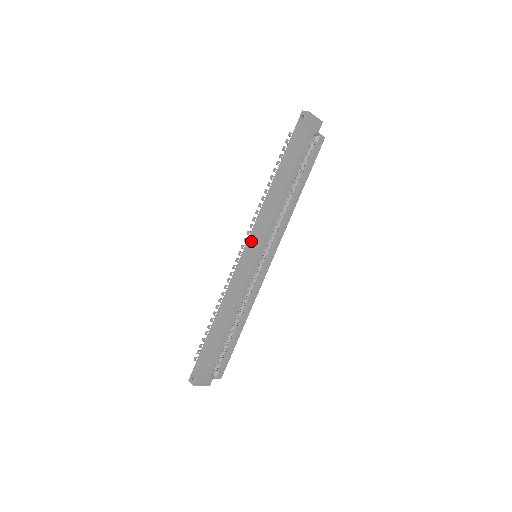
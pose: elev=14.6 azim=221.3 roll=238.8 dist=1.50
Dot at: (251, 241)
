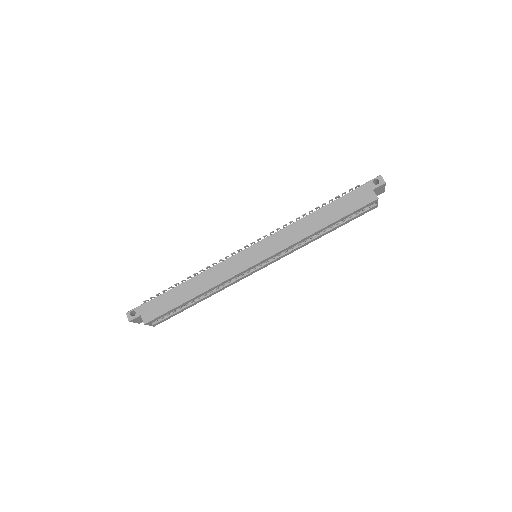
Dot at: (263, 245)
